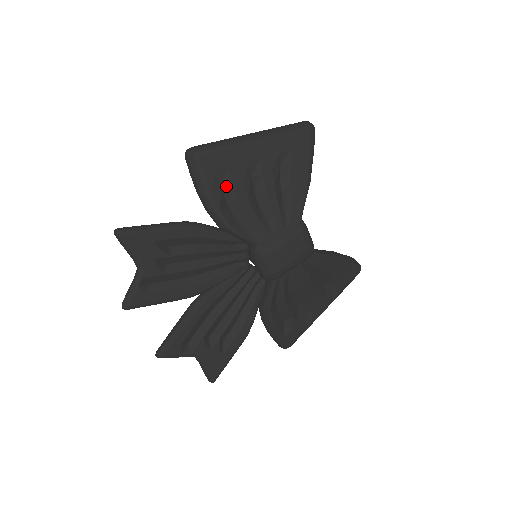
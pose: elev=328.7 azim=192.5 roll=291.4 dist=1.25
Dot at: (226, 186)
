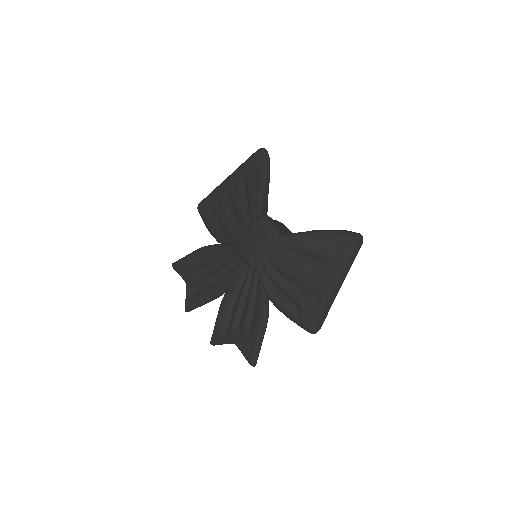
Dot at: (215, 215)
